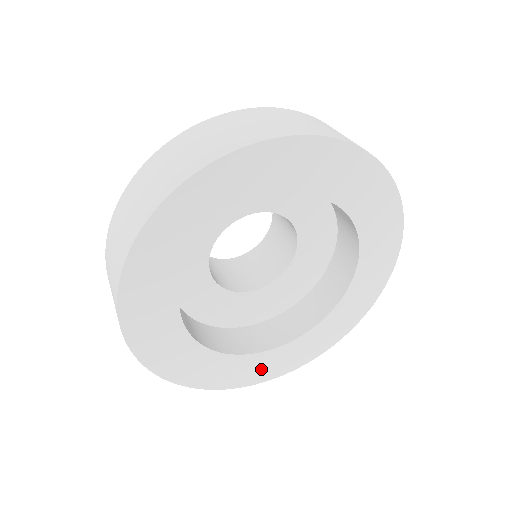
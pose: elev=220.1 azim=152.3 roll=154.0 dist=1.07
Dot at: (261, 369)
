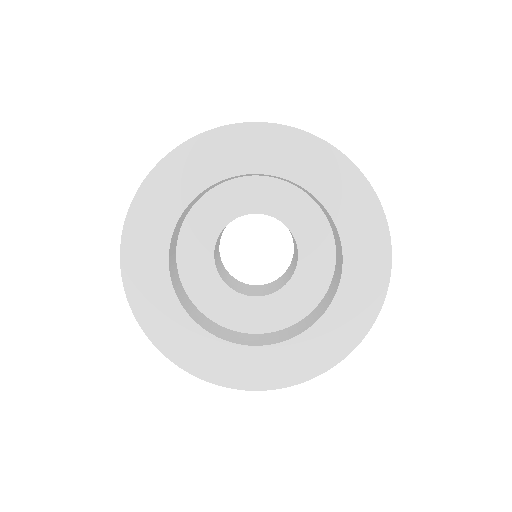
Dot at: (166, 327)
